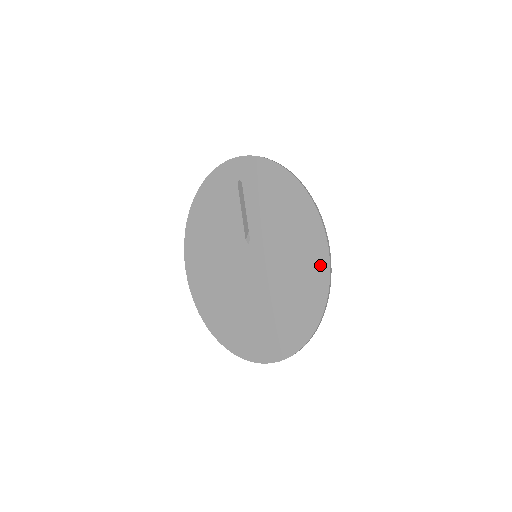
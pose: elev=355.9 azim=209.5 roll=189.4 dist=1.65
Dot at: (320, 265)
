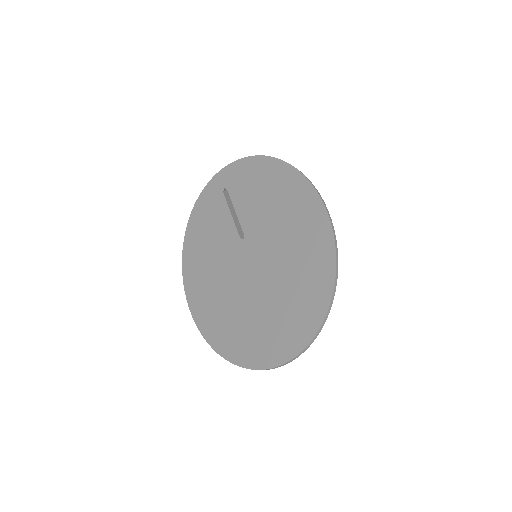
Dot at: (318, 219)
